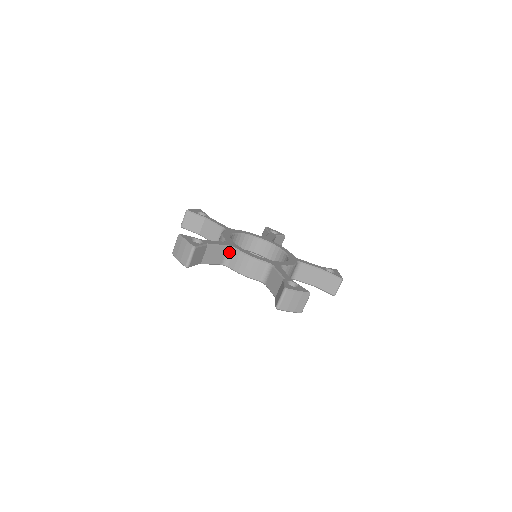
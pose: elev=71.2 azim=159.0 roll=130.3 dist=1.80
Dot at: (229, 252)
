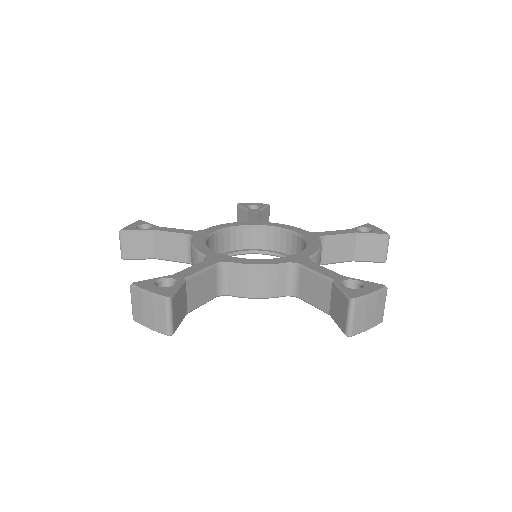
Dot at: (221, 273)
